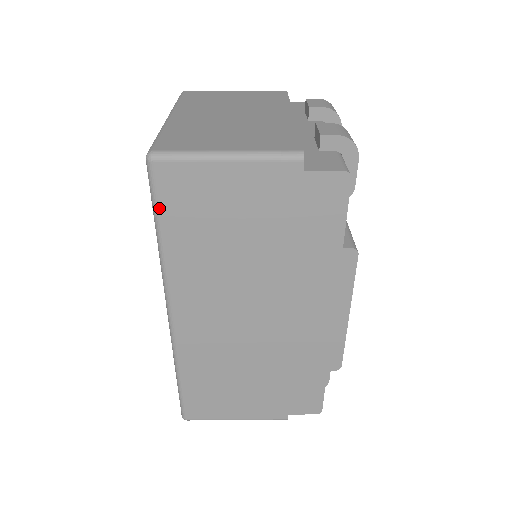
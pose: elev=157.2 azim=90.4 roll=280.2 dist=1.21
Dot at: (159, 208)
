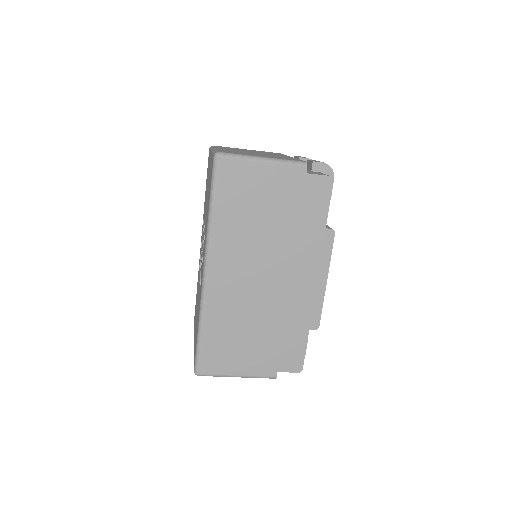
Dot at: (216, 188)
